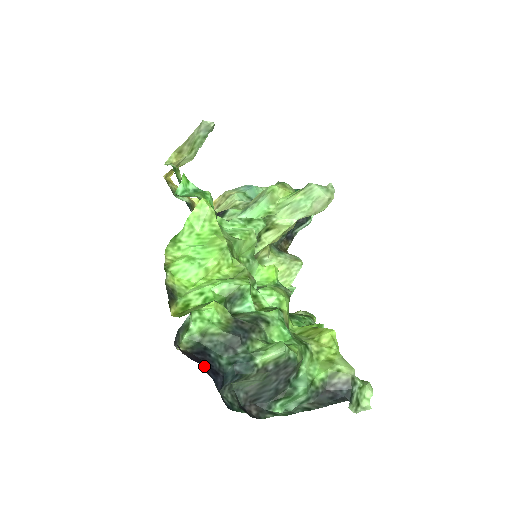
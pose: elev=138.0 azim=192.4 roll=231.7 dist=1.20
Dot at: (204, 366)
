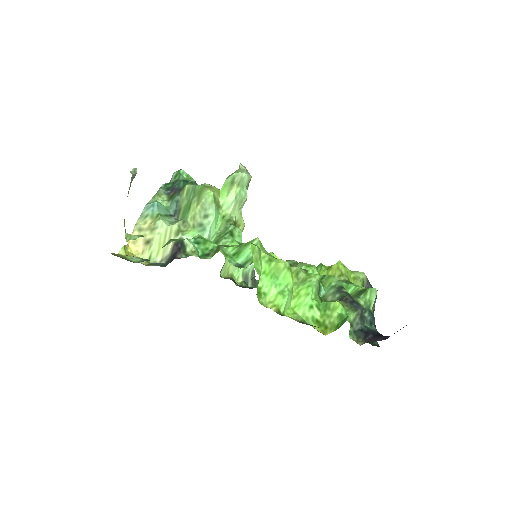
Dot at: occluded
